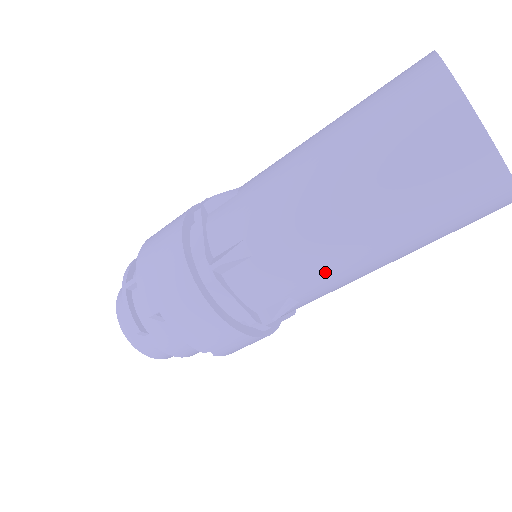
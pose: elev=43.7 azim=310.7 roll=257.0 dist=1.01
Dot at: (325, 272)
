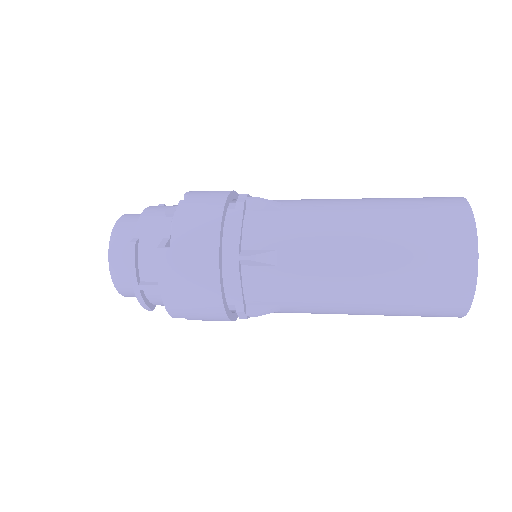
Dot at: occluded
